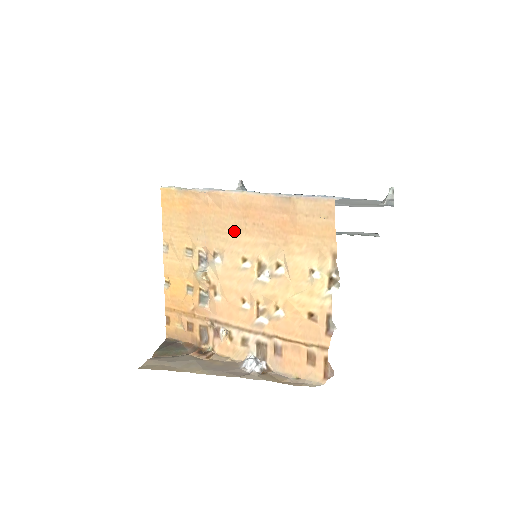
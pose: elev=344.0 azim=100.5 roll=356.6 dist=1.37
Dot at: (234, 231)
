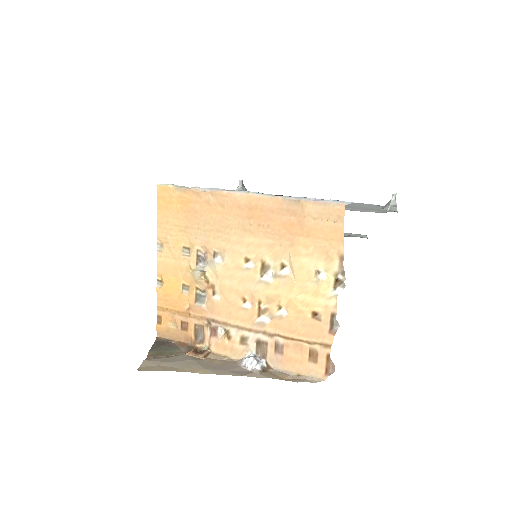
Dot at: (237, 231)
